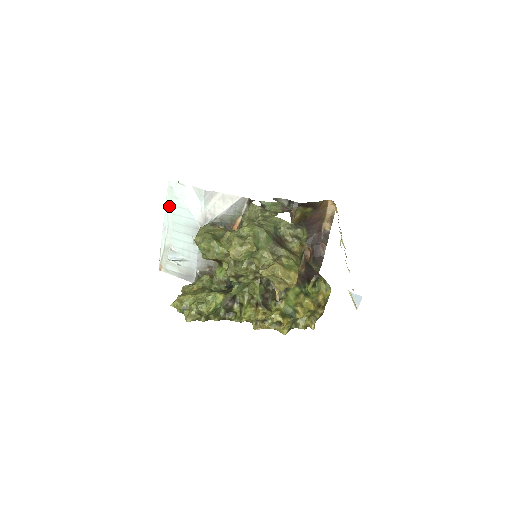
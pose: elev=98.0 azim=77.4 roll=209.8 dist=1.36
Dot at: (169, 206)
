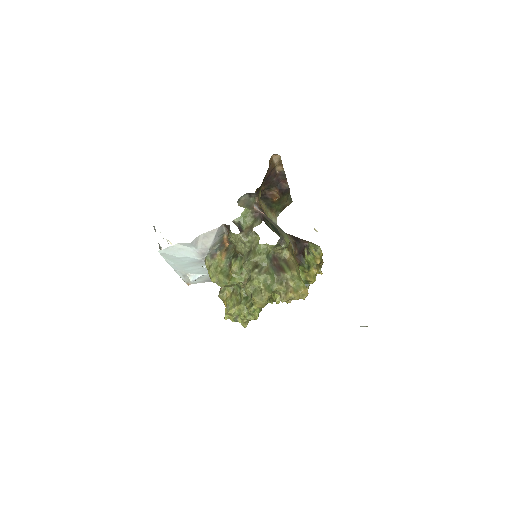
Dot at: (169, 260)
